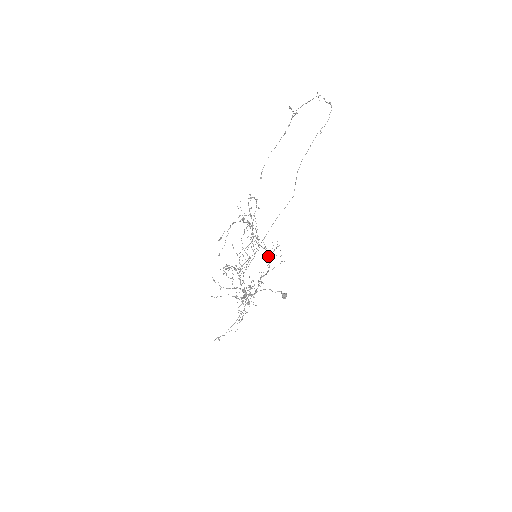
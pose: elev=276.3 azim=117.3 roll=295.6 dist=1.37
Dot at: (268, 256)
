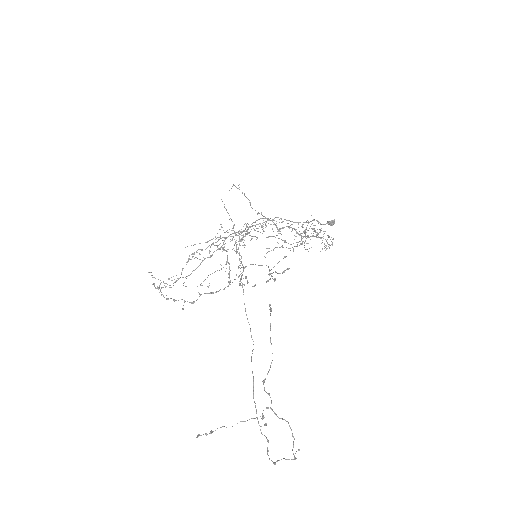
Dot at: occluded
